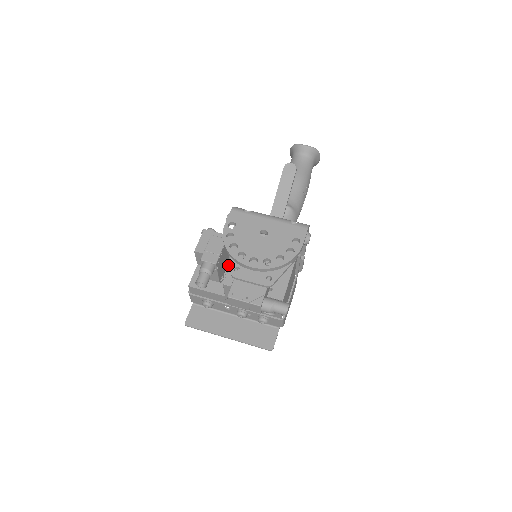
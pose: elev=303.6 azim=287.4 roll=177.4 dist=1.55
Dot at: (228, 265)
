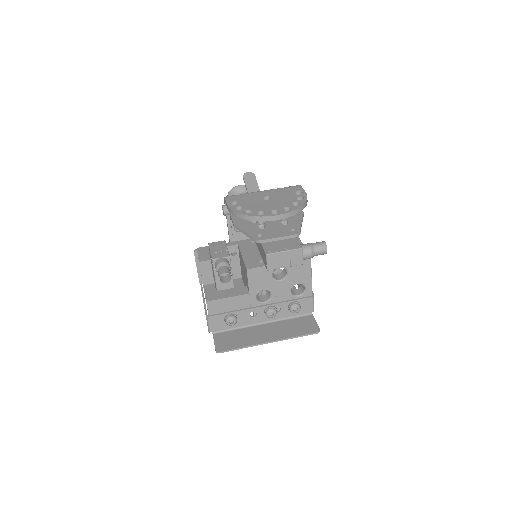
Dot at: occluded
